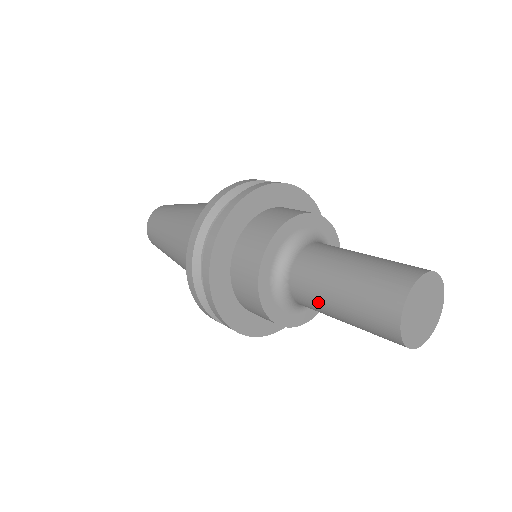
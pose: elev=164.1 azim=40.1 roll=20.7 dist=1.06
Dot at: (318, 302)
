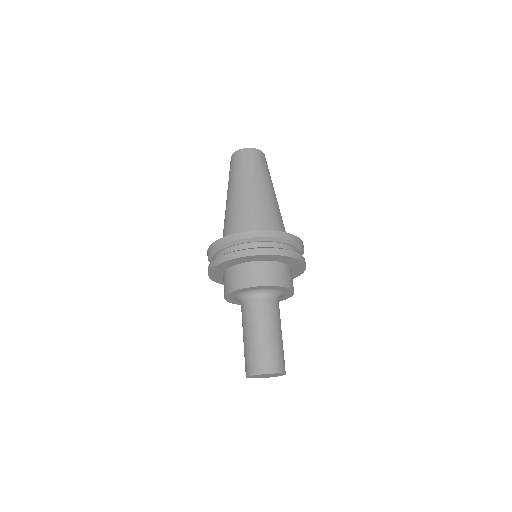
Dot at: (242, 326)
